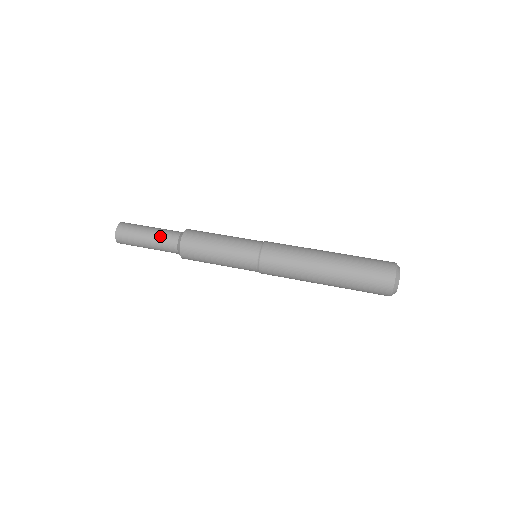
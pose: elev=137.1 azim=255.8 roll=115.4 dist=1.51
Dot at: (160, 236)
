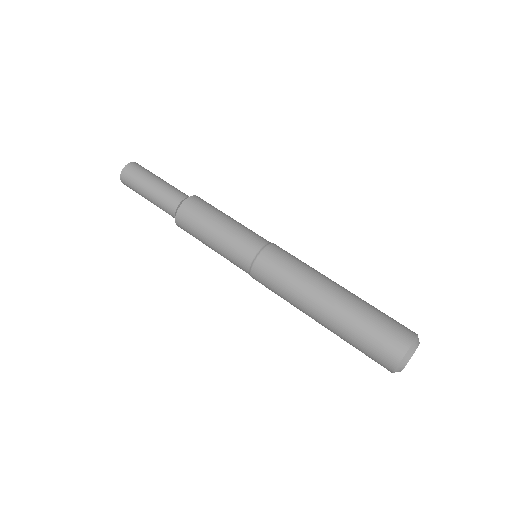
Dot at: (170, 187)
